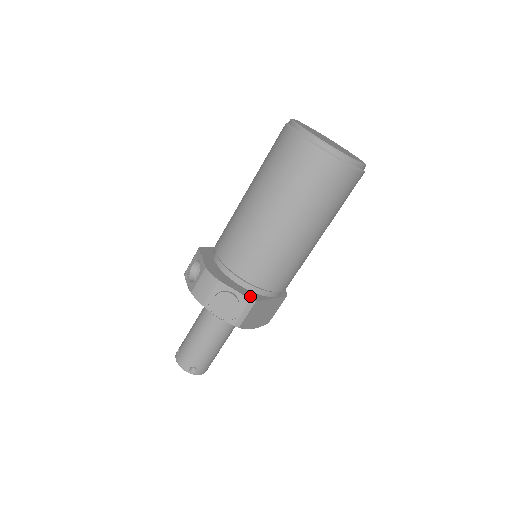
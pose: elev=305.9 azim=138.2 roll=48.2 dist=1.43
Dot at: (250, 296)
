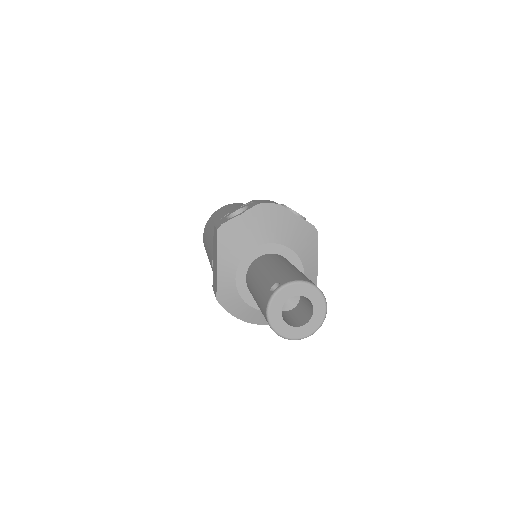
Dot at: occluded
